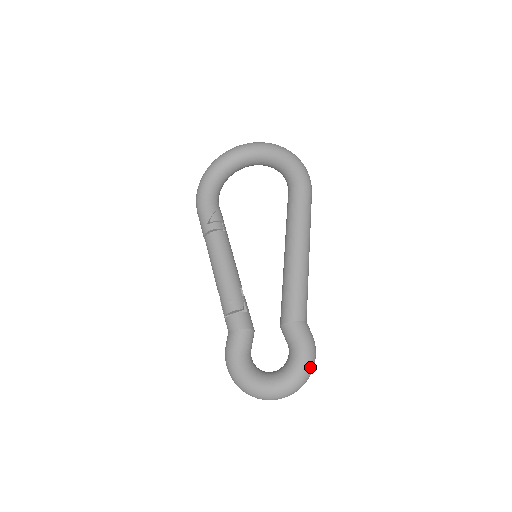
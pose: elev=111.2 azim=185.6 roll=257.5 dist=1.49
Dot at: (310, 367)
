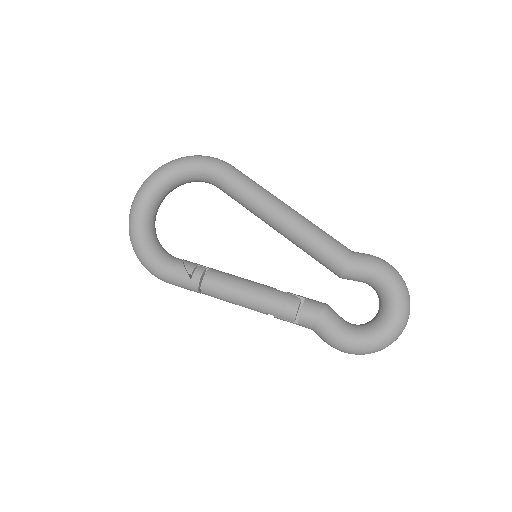
Dot at: (398, 274)
